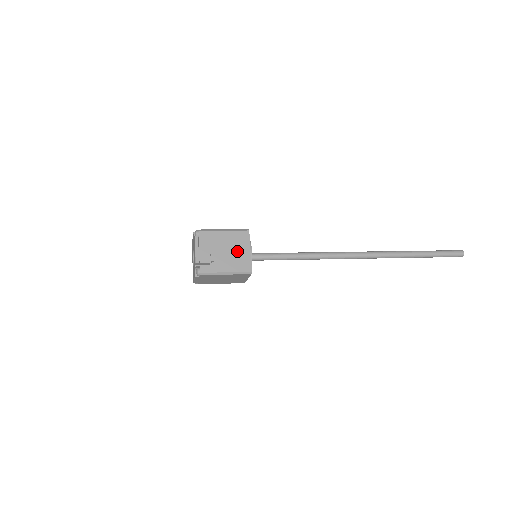
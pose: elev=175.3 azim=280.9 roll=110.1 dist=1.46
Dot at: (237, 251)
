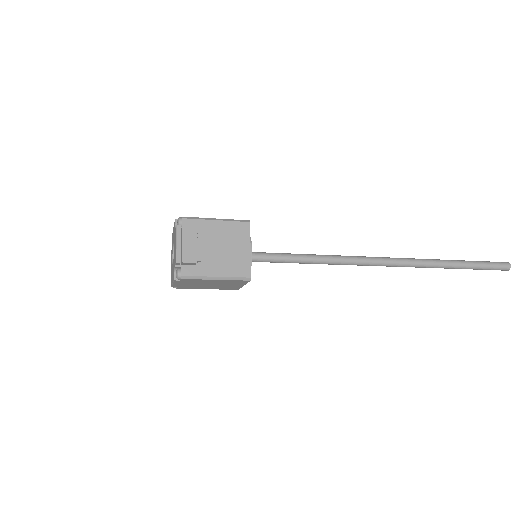
Dot at: (233, 249)
